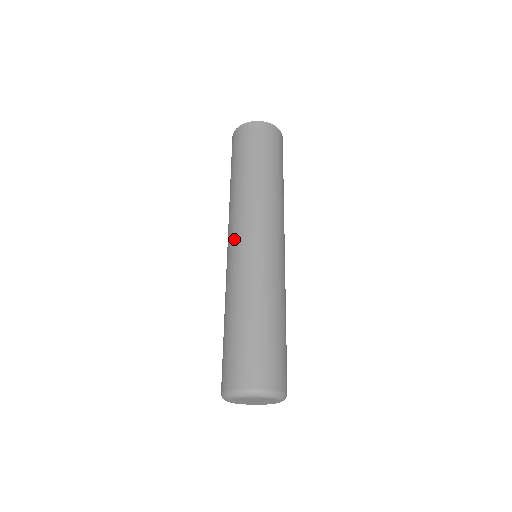
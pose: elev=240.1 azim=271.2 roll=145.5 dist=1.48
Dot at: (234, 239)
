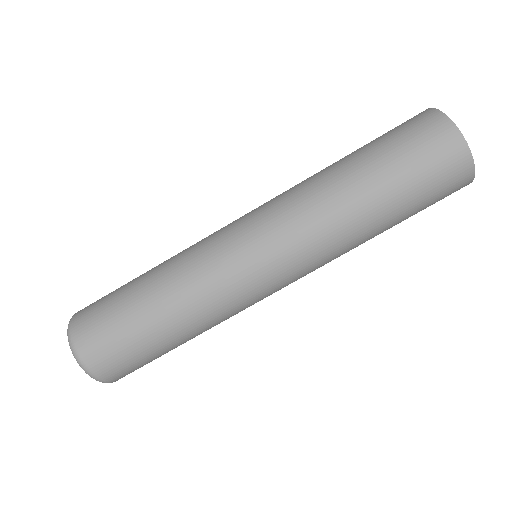
Dot at: (249, 224)
